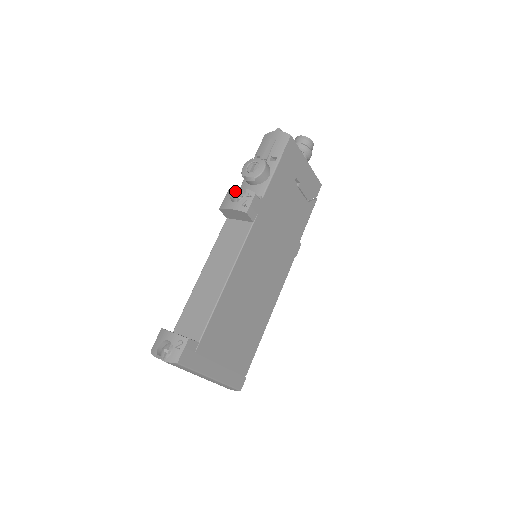
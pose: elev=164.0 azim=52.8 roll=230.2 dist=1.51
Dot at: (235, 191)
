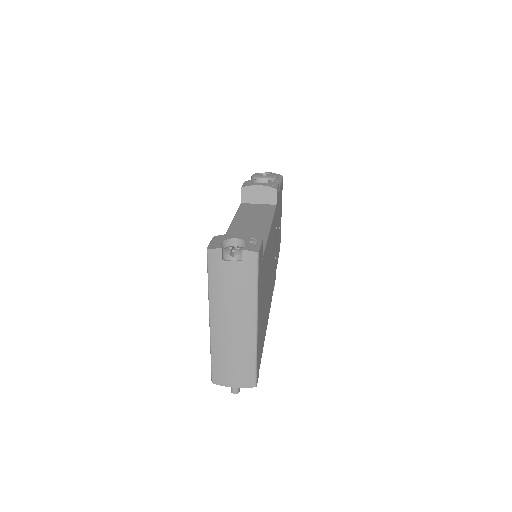
Dot at: (254, 181)
